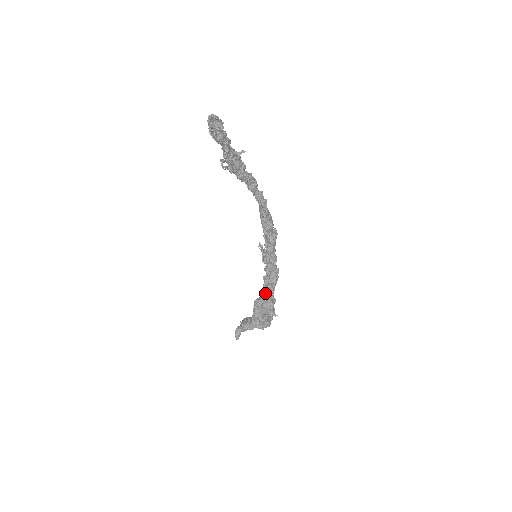
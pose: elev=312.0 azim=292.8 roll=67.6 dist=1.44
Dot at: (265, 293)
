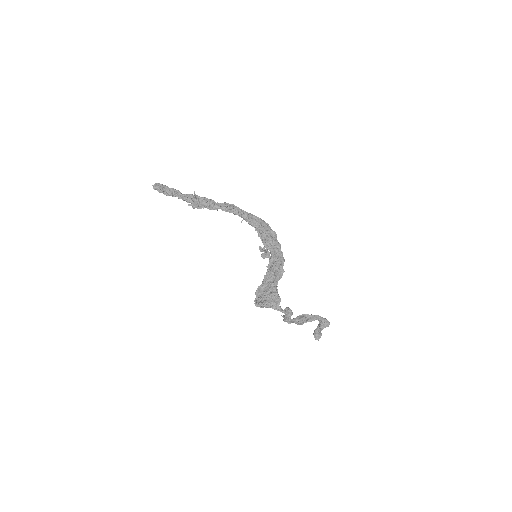
Dot at: (264, 280)
